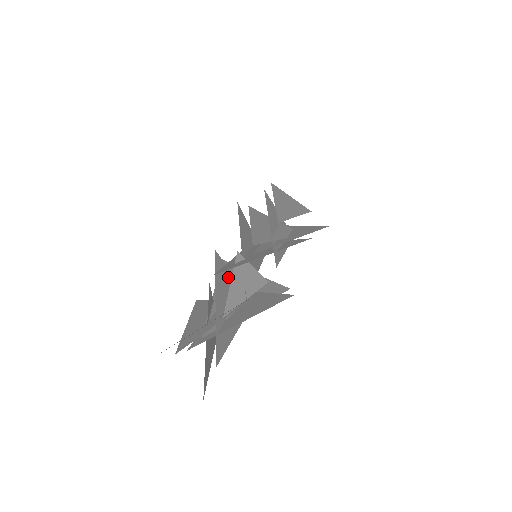
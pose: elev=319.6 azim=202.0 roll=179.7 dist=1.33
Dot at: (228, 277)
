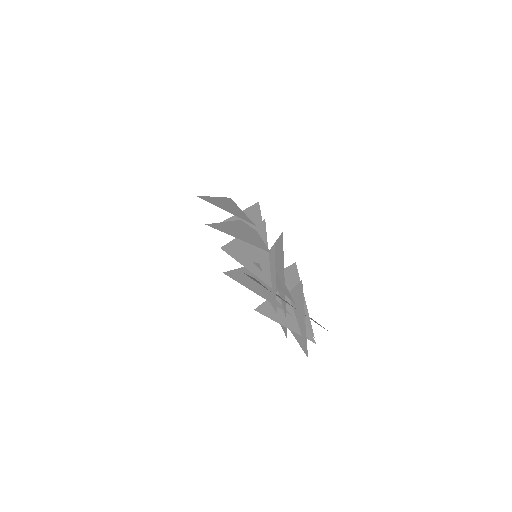
Dot at: occluded
